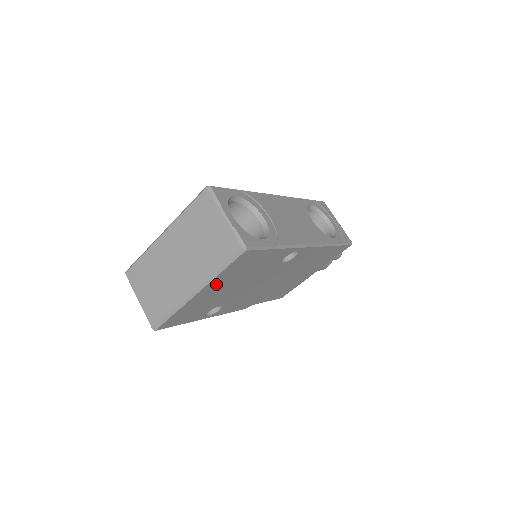
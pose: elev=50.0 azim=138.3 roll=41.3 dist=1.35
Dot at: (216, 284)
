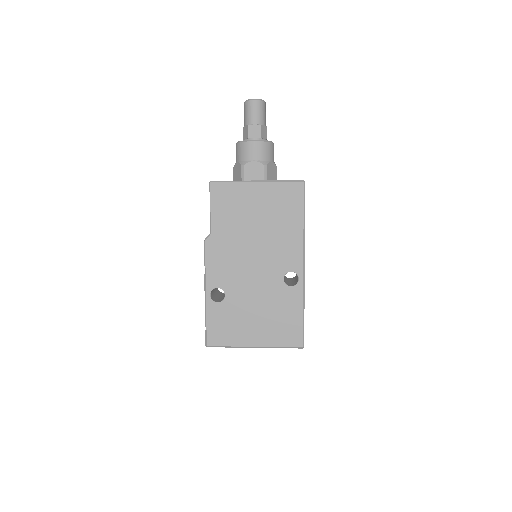
Dot at: occluded
